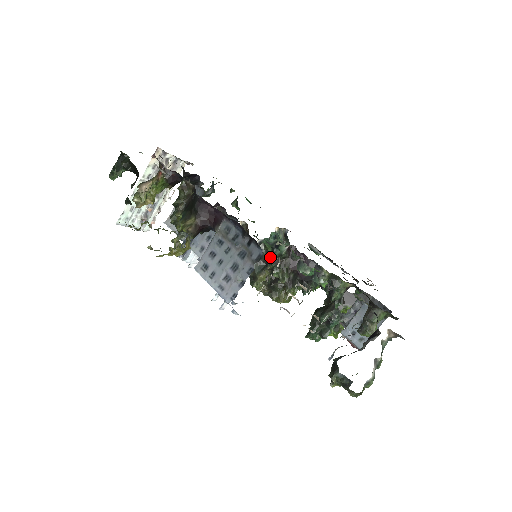
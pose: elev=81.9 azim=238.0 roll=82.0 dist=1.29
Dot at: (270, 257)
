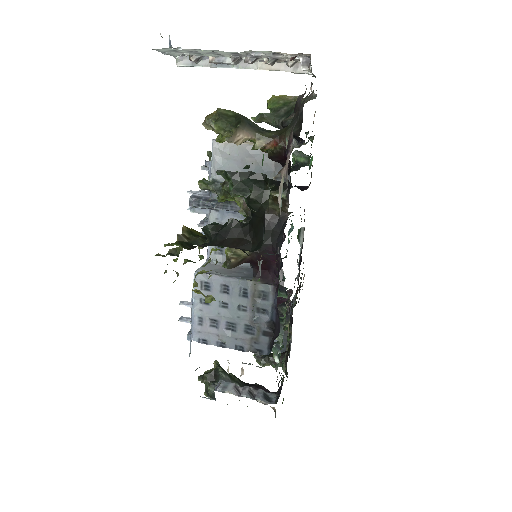
Dot at: occluded
